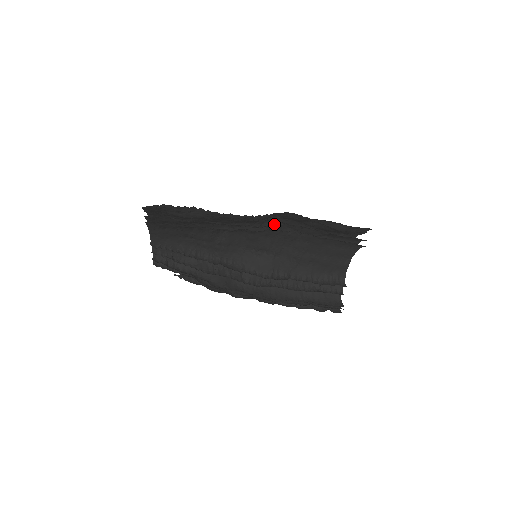
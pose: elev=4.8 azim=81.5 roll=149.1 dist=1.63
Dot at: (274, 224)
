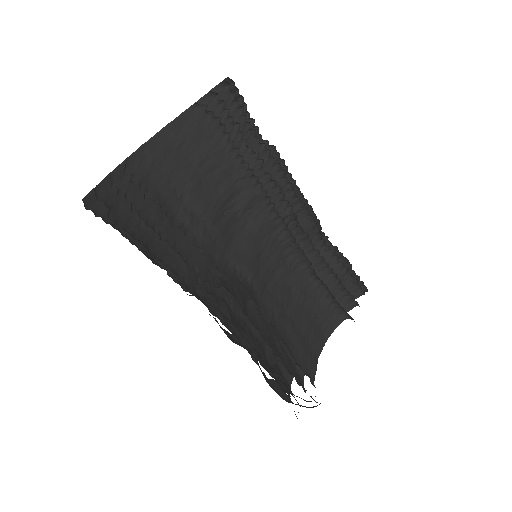
Dot at: (287, 223)
